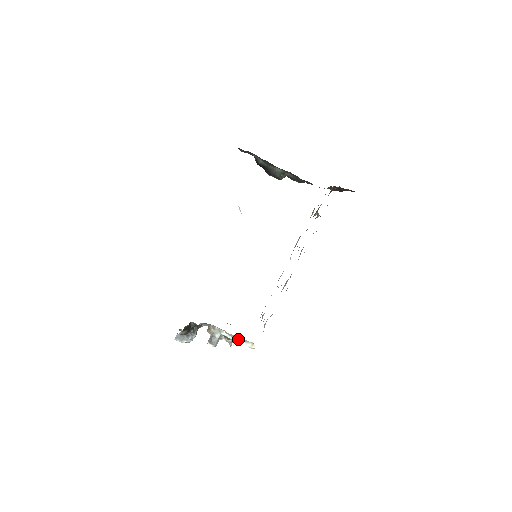
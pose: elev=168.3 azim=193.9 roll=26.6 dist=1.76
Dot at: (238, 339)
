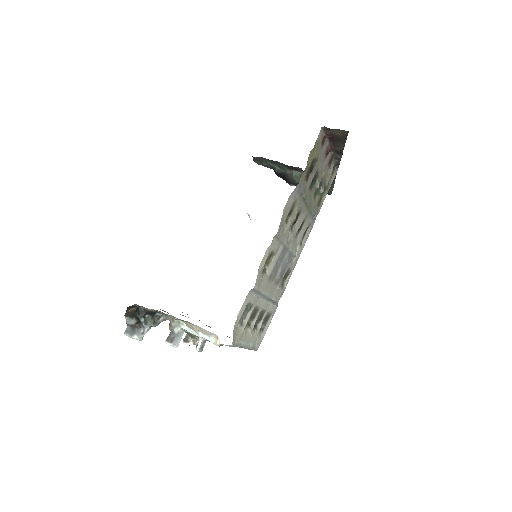
Dot at: (200, 333)
